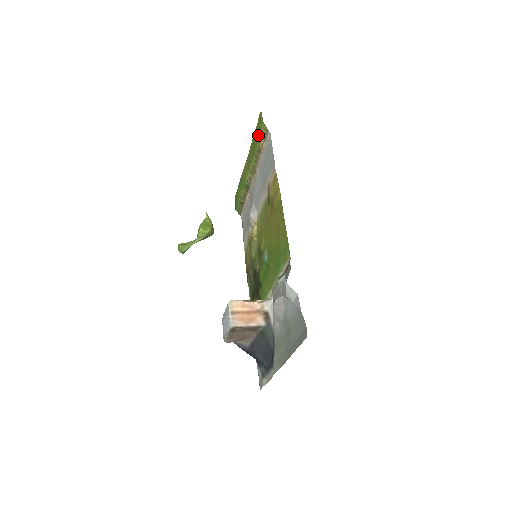
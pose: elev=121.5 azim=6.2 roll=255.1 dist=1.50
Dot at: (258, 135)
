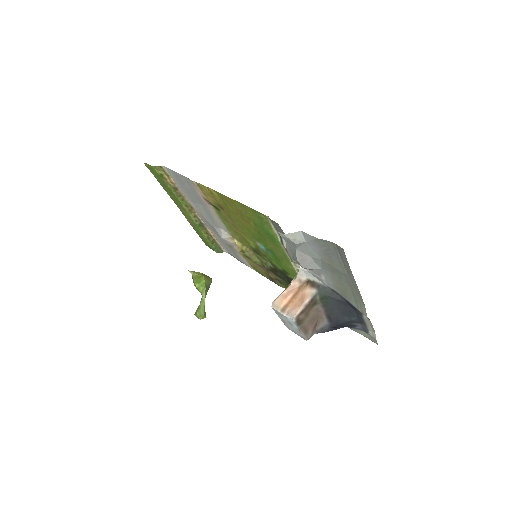
Dot at: (161, 180)
